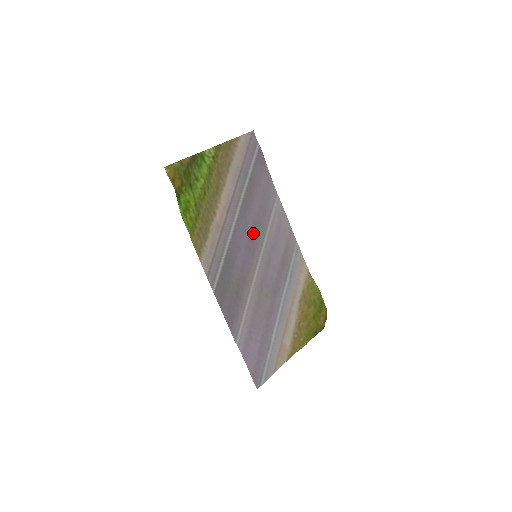
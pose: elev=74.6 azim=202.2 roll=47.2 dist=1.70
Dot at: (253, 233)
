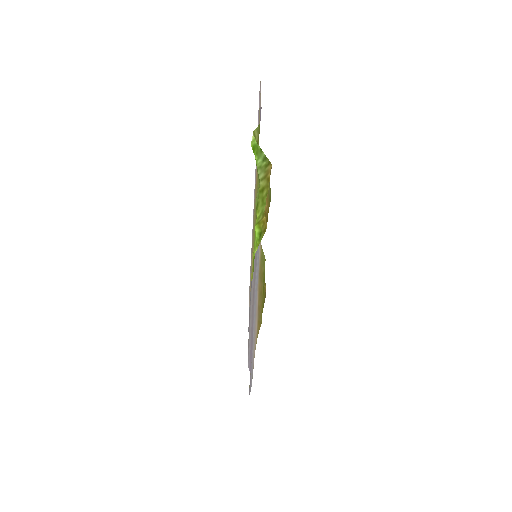
Dot at: occluded
